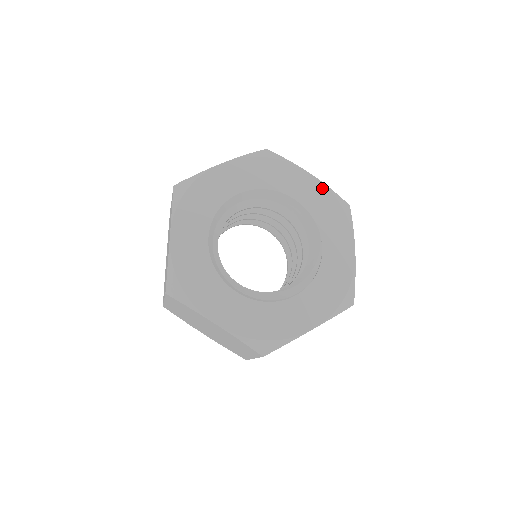
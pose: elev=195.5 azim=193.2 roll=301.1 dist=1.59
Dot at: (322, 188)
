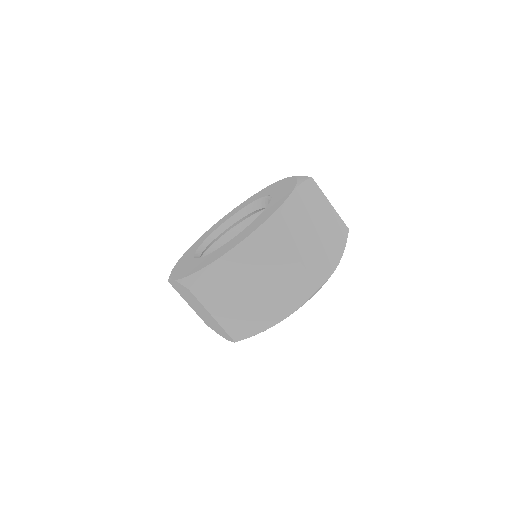
Dot at: (247, 200)
